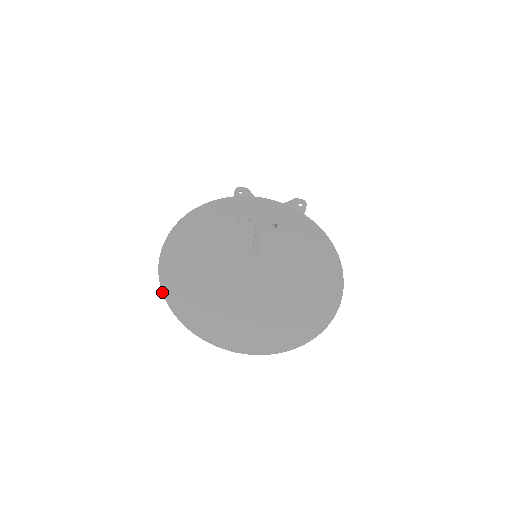
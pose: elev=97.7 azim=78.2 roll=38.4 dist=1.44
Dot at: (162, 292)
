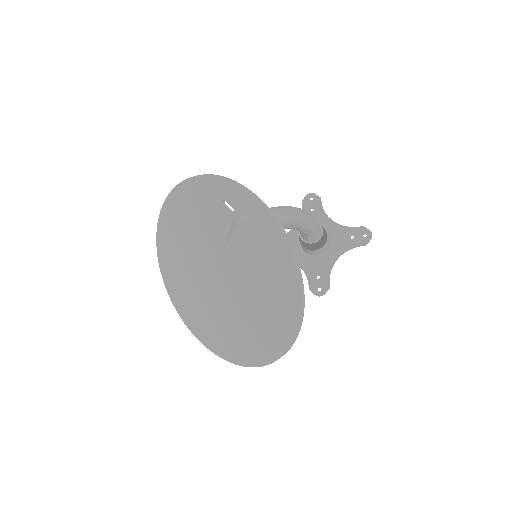
Dot at: (157, 249)
